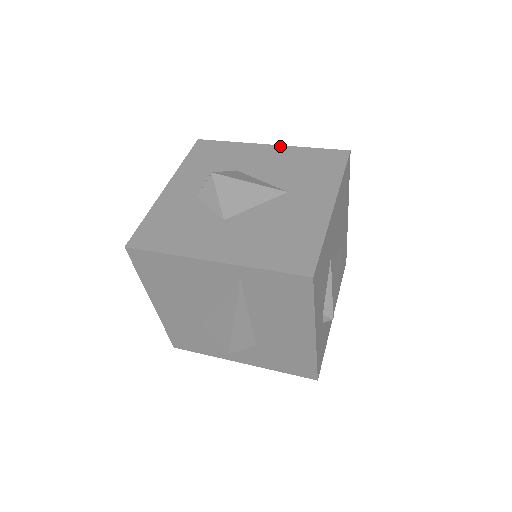
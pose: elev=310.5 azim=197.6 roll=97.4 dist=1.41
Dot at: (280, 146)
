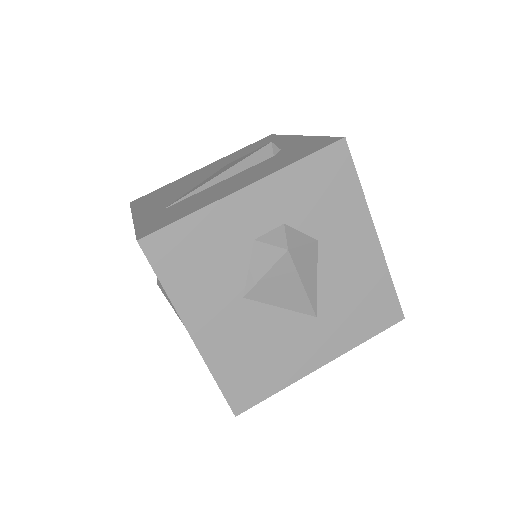
Dot at: (380, 249)
